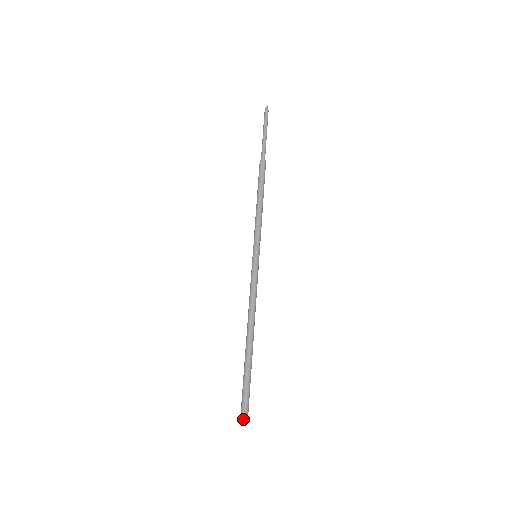
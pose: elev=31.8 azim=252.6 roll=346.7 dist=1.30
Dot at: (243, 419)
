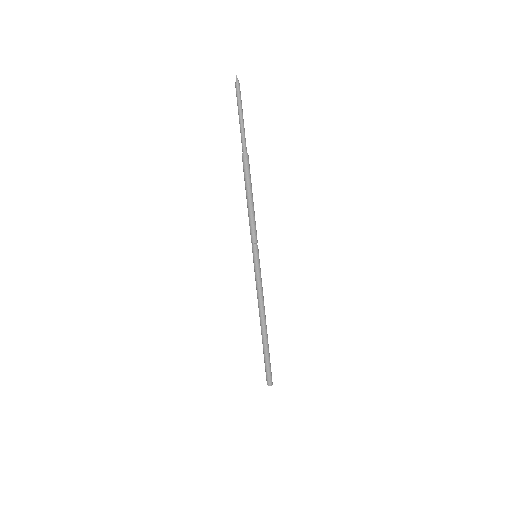
Dot at: (267, 383)
